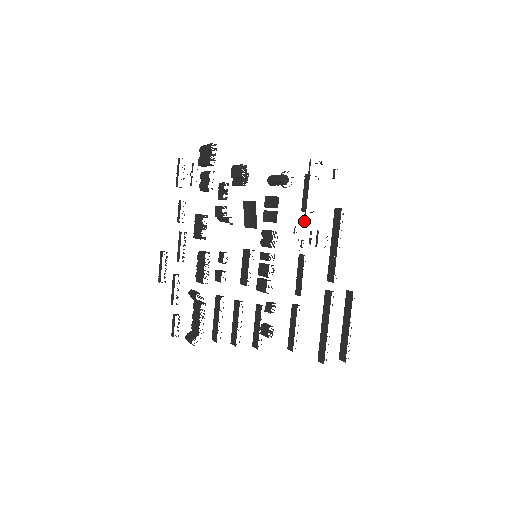
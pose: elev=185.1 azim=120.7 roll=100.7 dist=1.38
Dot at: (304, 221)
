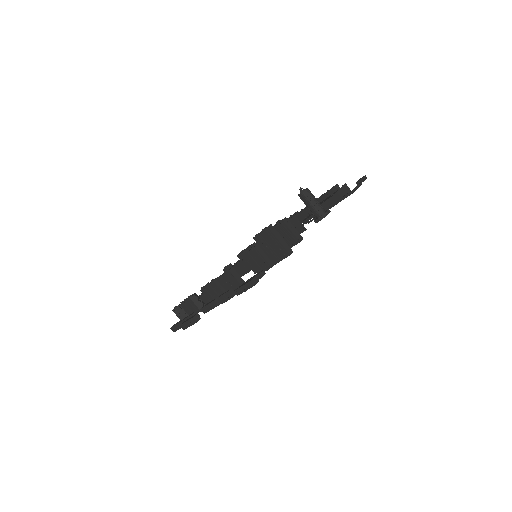
Dot at: (309, 222)
